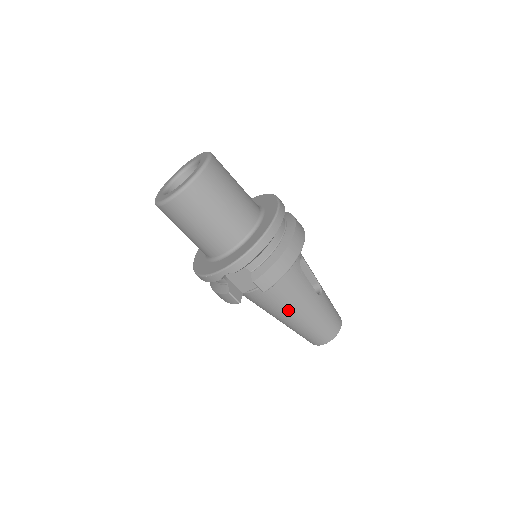
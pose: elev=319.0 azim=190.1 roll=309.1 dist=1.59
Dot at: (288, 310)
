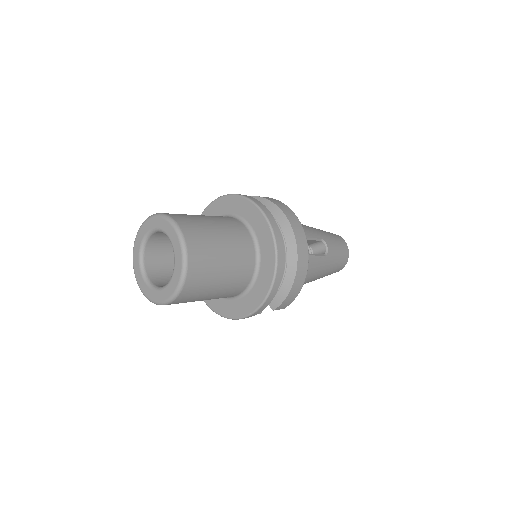
Dot at: occluded
